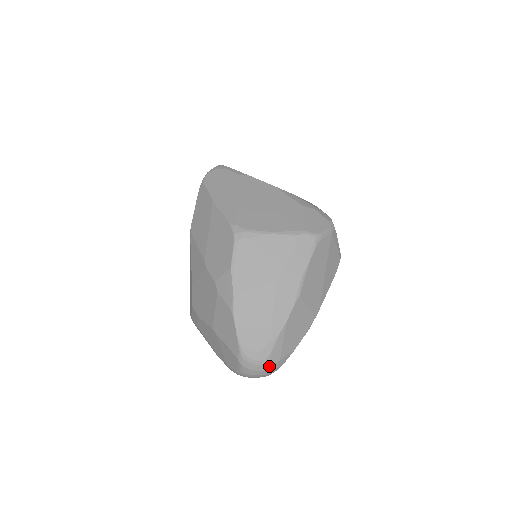
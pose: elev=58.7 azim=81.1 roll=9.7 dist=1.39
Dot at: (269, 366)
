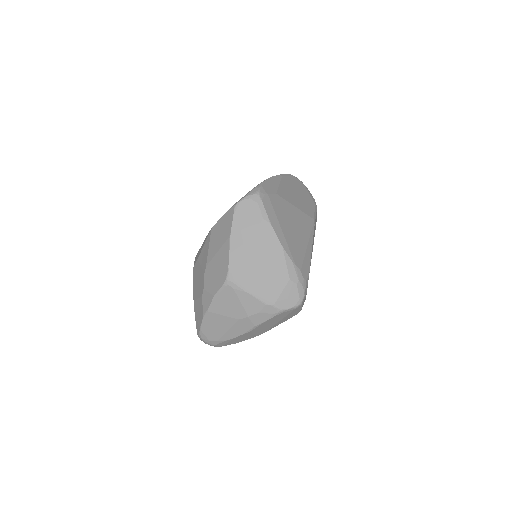
Dot at: (214, 346)
